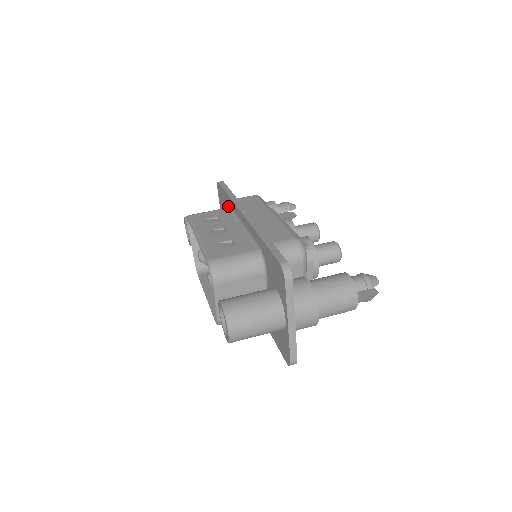
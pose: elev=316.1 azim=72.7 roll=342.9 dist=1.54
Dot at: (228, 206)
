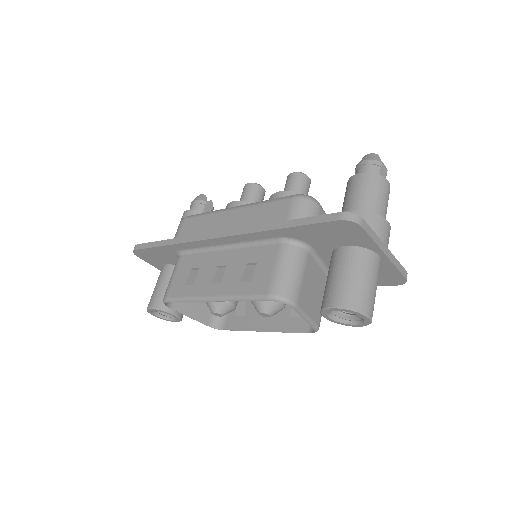
Dot at: (178, 253)
